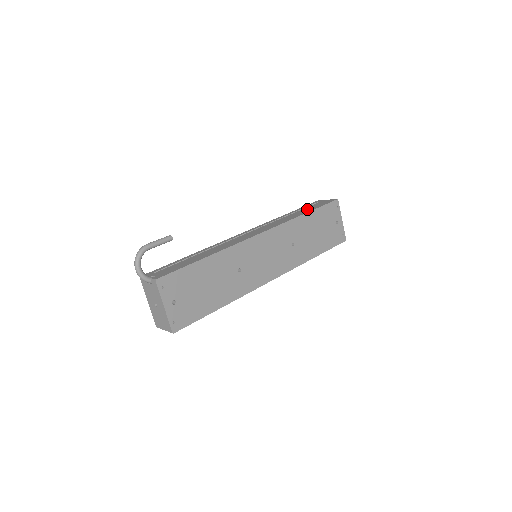
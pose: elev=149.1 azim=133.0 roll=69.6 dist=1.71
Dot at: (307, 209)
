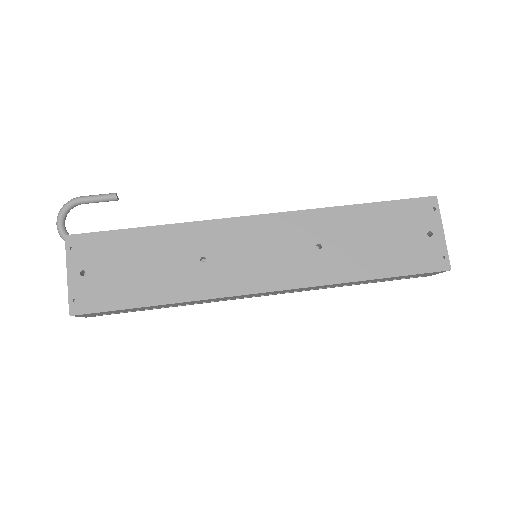
Dot at: occluded
